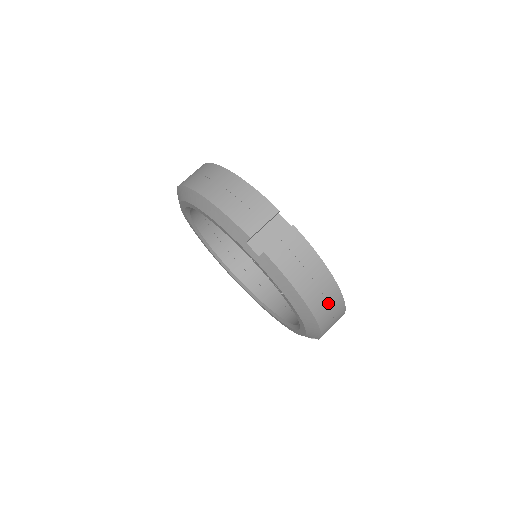
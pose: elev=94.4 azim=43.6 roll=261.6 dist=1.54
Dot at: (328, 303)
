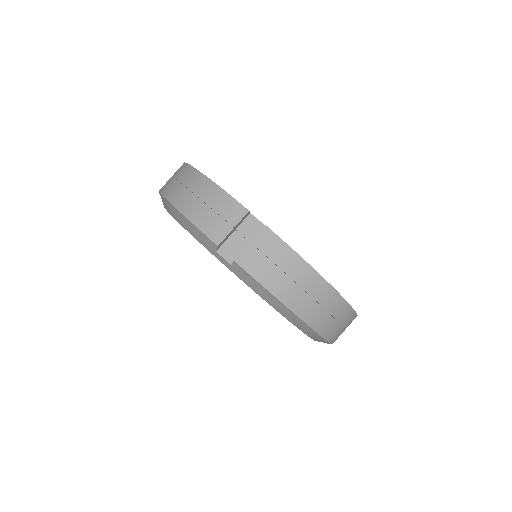
Dot at: (324, 308)
